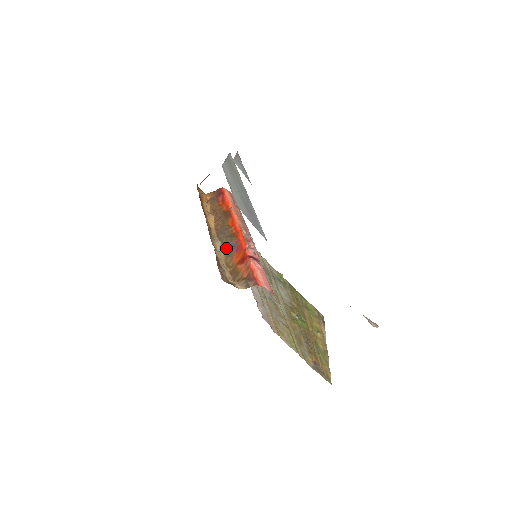
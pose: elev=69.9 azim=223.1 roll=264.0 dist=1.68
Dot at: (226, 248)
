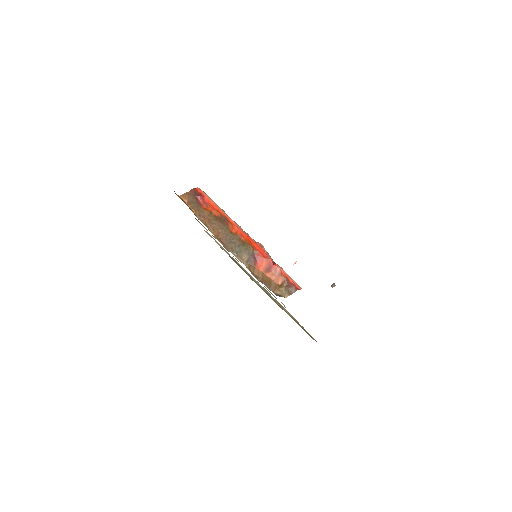
Dot at: (244, 258)
